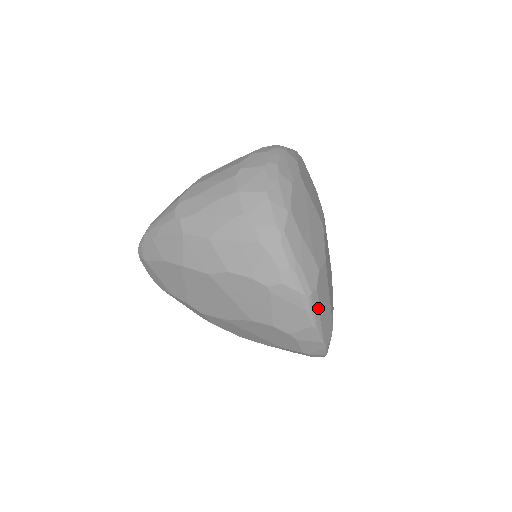
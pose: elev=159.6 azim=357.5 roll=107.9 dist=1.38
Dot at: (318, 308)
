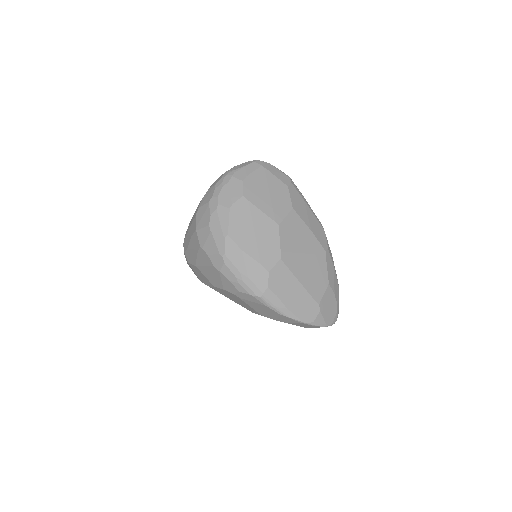
Dot at: (279, 301)
